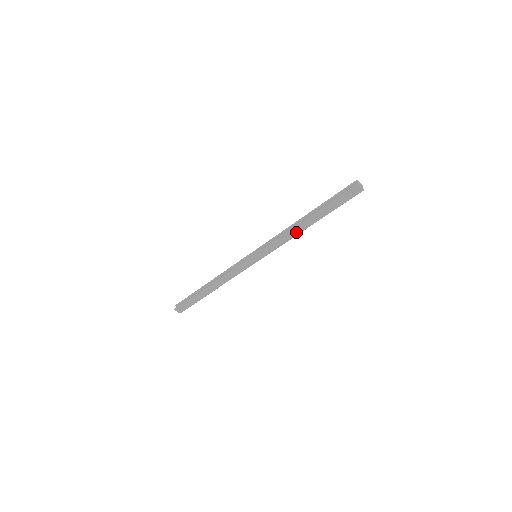
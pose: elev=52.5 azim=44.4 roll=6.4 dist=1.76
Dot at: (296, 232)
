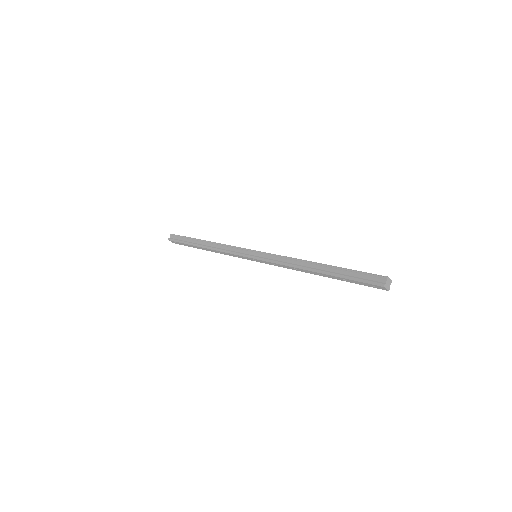
Dot at: (302, 270)
